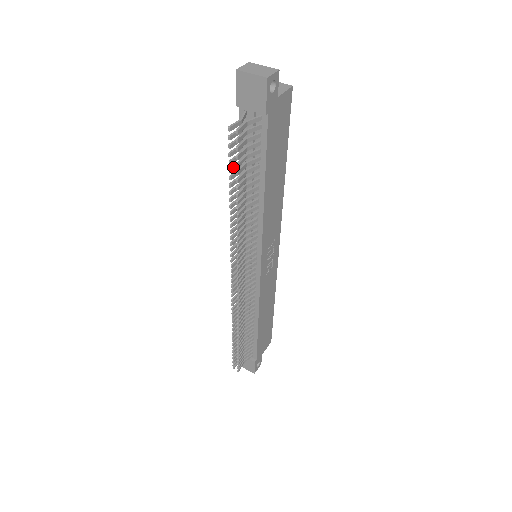
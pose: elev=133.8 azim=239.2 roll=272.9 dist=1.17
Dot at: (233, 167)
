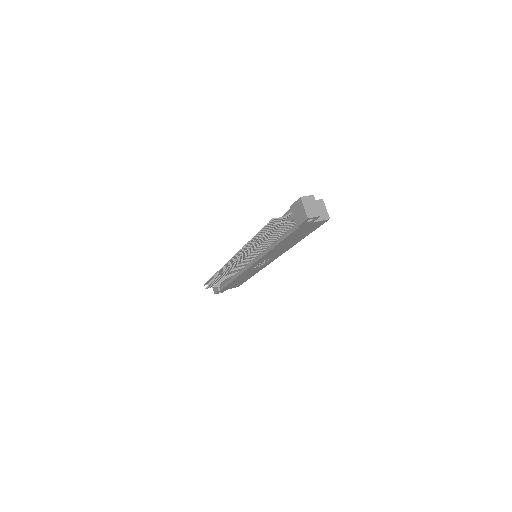
Dot at: (264, 230)
